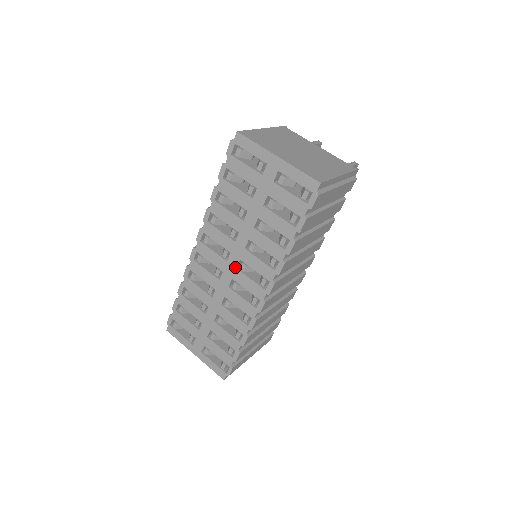
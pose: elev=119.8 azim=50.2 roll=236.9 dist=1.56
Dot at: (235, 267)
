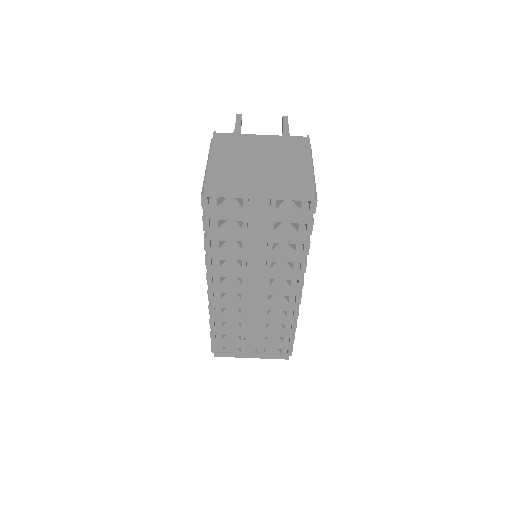
Dot at: (259, 286)
